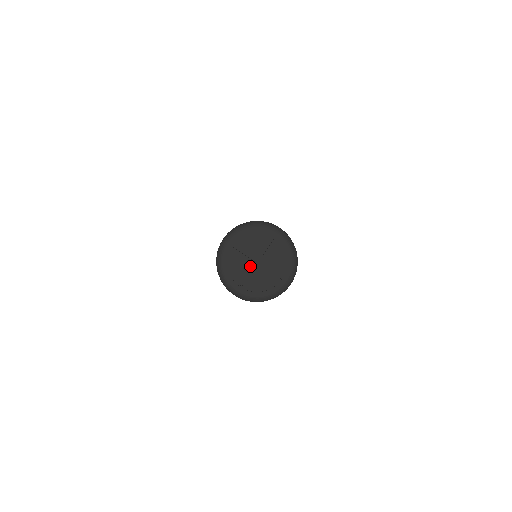
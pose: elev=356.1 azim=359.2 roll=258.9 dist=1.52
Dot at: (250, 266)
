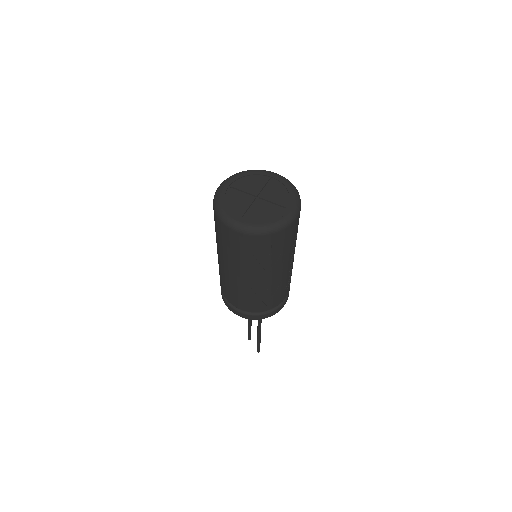
Dot at: (250, 201)
